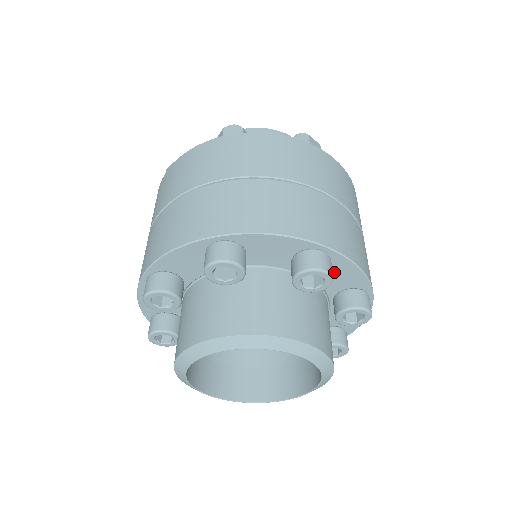
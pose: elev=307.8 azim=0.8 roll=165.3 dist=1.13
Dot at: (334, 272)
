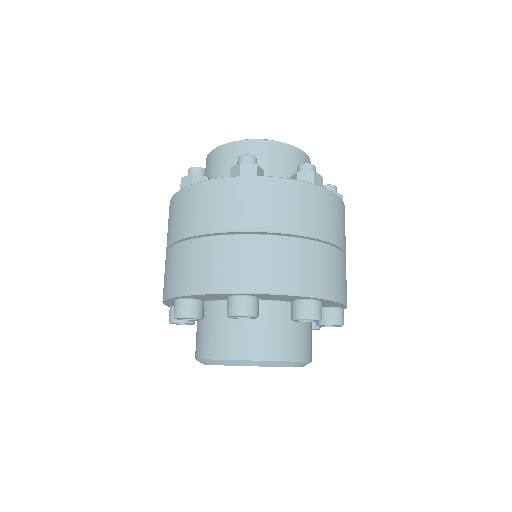
Dot at: occluded
